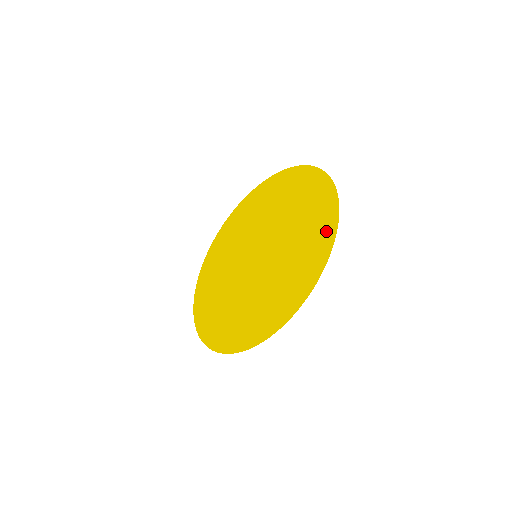
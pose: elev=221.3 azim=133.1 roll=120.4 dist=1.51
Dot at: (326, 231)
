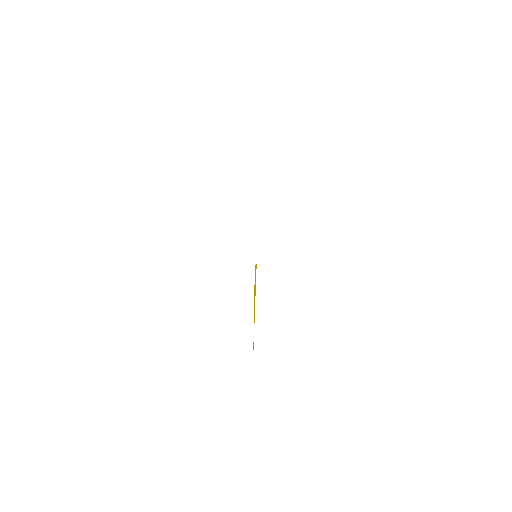
Dot at: occluded
